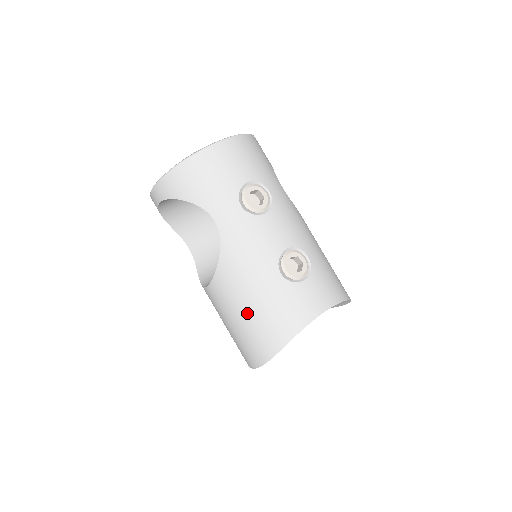
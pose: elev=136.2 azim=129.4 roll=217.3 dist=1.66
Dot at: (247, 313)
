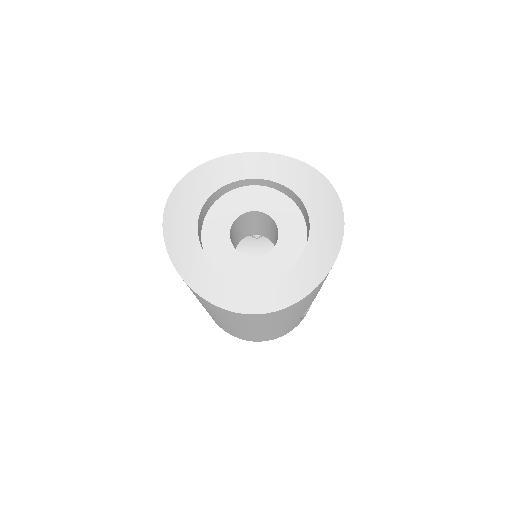
Dot at: occluded
